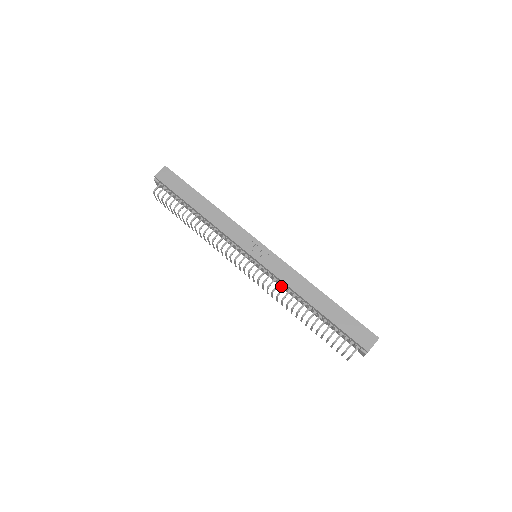
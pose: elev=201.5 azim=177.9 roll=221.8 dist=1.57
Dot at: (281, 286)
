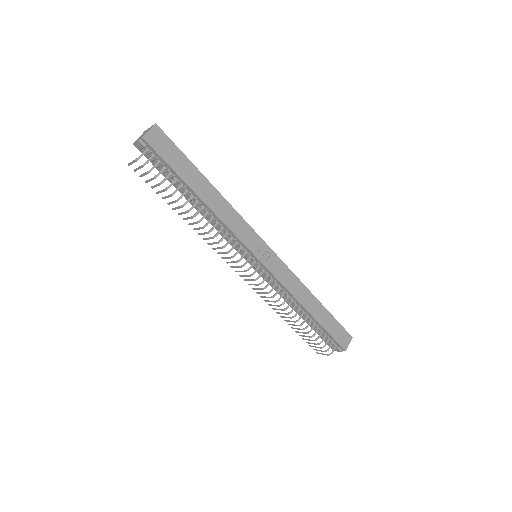
Dot at: occluded
